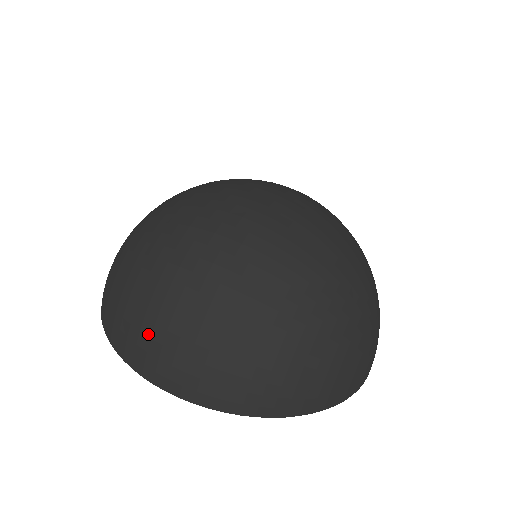
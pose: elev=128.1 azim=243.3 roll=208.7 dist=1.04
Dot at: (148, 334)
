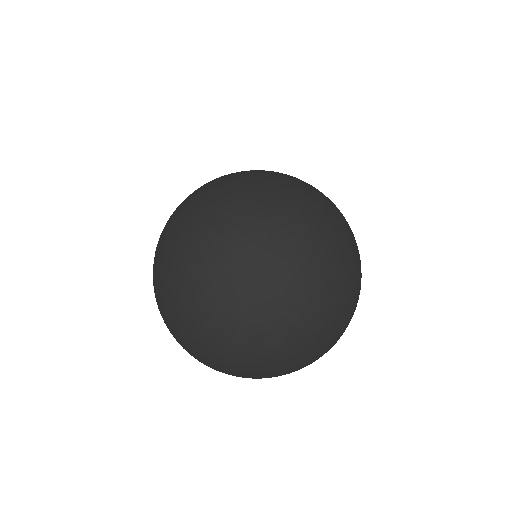
Dot at: (267, 371)
